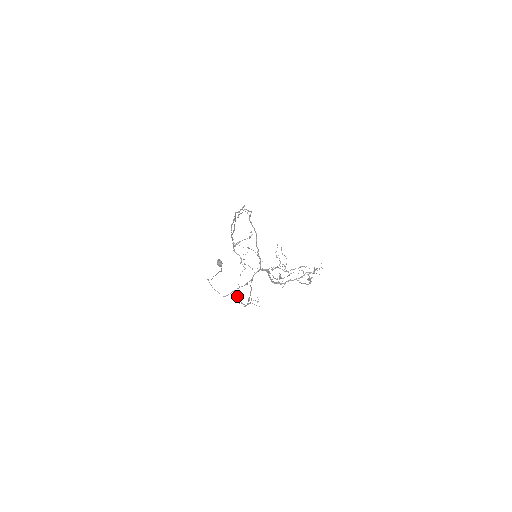
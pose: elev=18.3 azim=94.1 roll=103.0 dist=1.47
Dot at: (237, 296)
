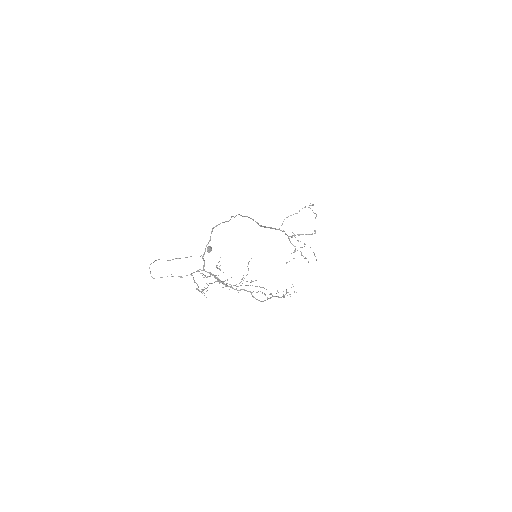
Dot at: (225, 280)
